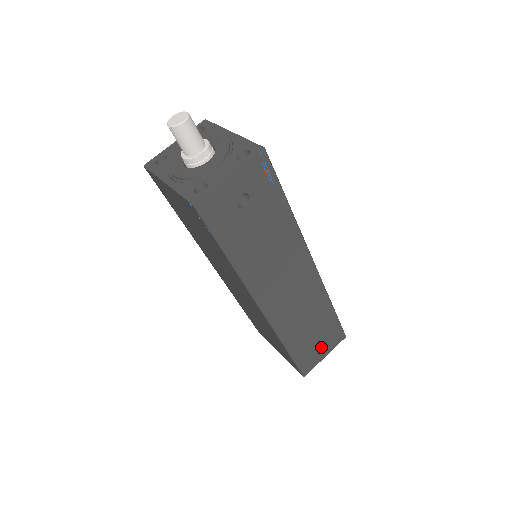
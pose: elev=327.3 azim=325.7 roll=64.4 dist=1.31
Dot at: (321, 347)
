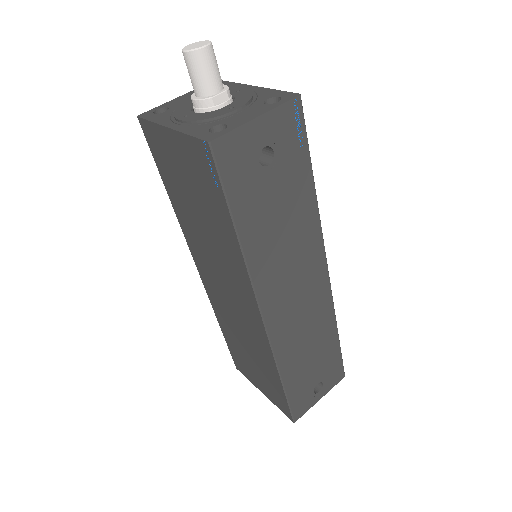
Dot at: (317, 386)
